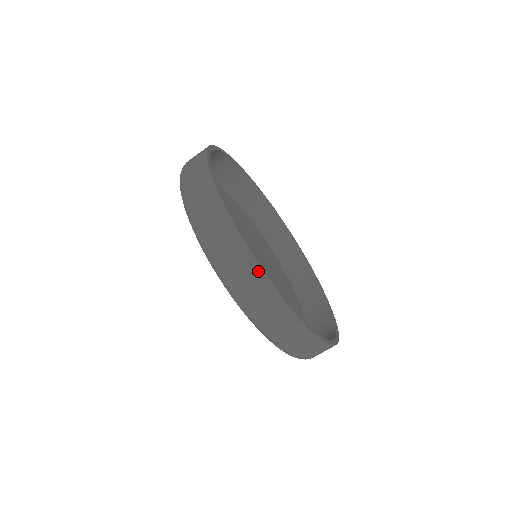
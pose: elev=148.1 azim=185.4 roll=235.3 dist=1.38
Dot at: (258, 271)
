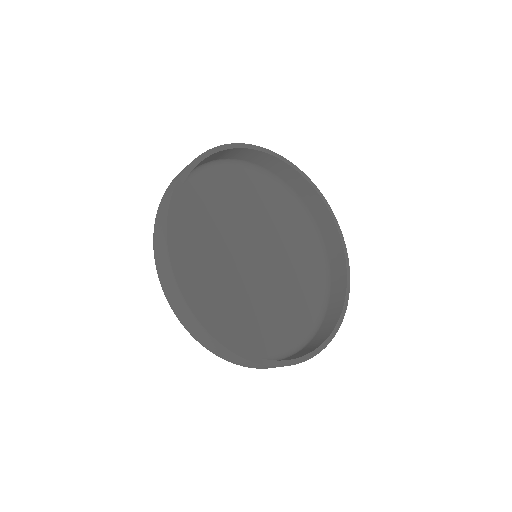
Dot at: (224, 349)
